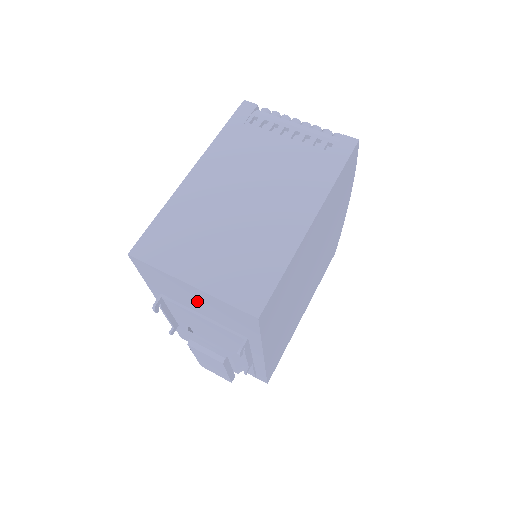
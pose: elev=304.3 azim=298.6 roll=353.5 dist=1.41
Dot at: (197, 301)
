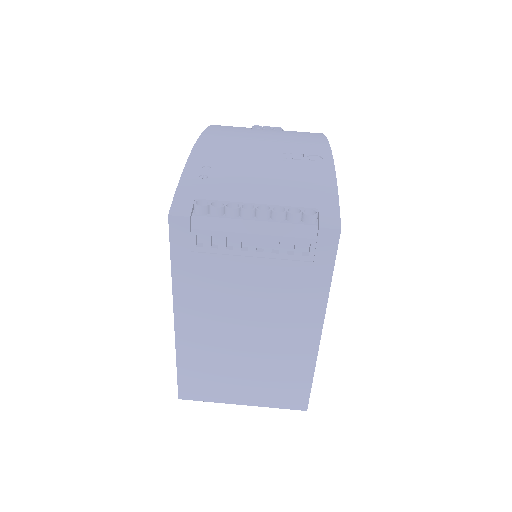
Dot at: occluded
